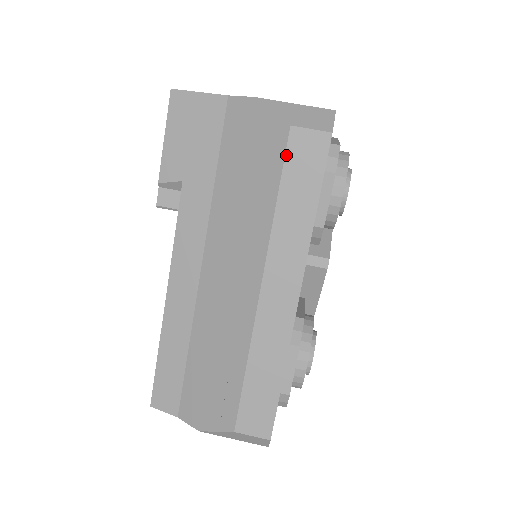
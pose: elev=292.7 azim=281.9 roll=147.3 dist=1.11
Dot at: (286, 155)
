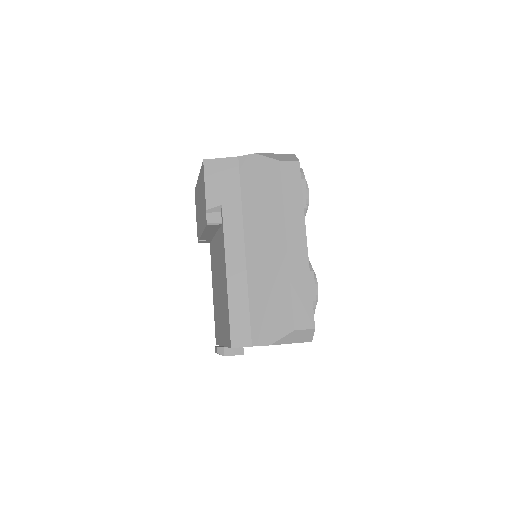
Dot at: (281, 174)
